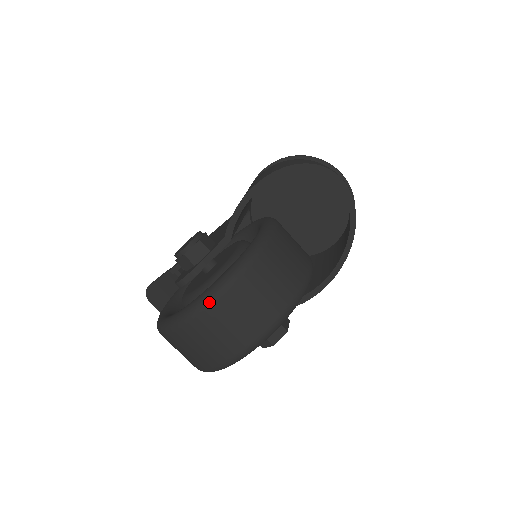
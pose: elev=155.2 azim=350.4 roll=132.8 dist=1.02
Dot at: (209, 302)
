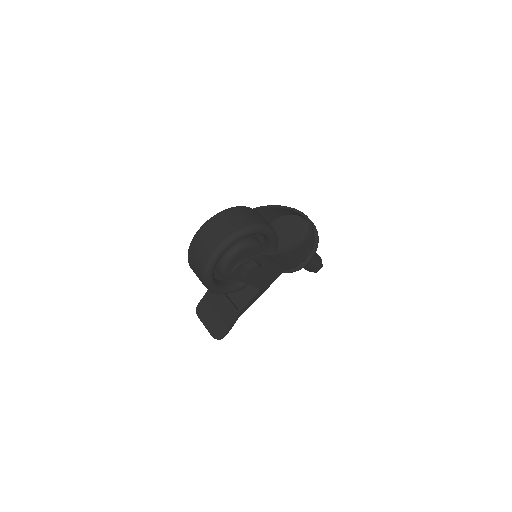
Dot at: (210, 219)
